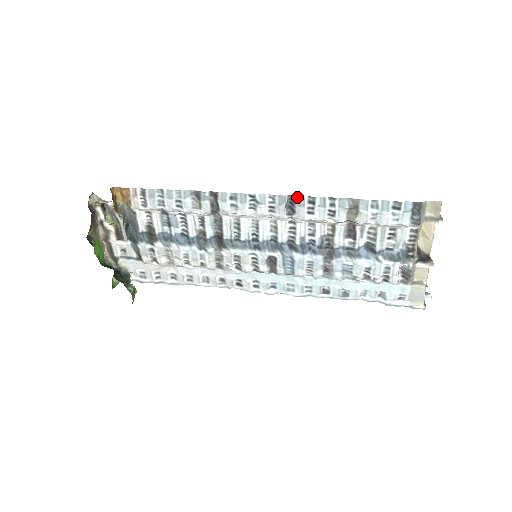
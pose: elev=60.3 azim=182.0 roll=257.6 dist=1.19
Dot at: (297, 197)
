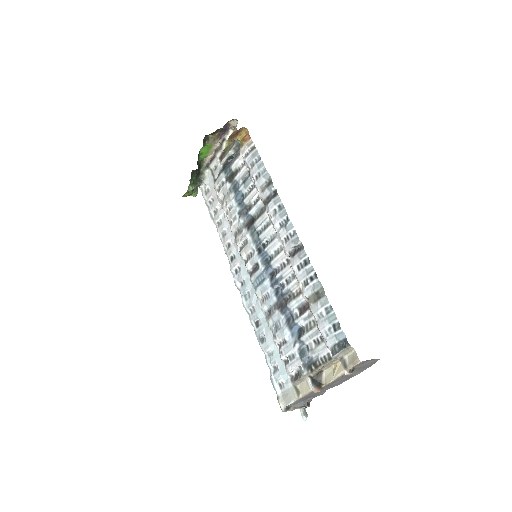
Dot at: (304, 250)
